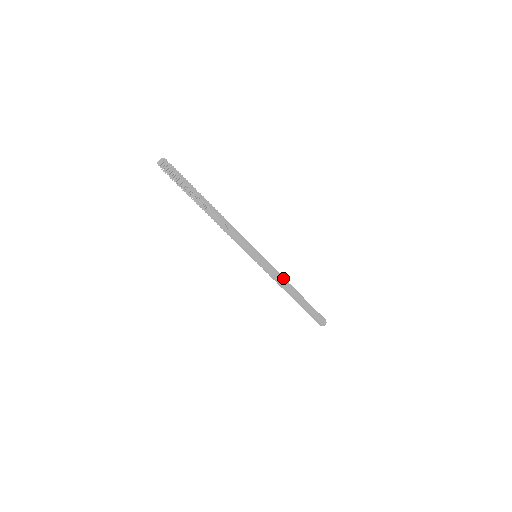
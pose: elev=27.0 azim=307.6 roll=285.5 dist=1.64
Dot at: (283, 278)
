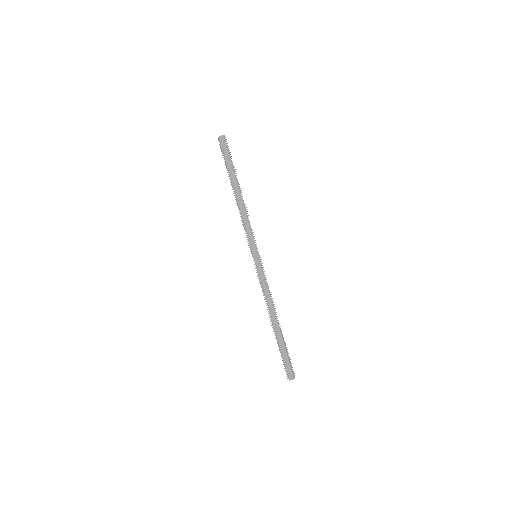
Dot at: (269, 295)
